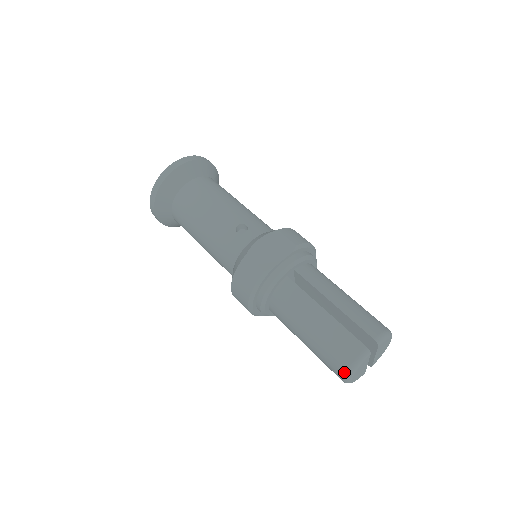
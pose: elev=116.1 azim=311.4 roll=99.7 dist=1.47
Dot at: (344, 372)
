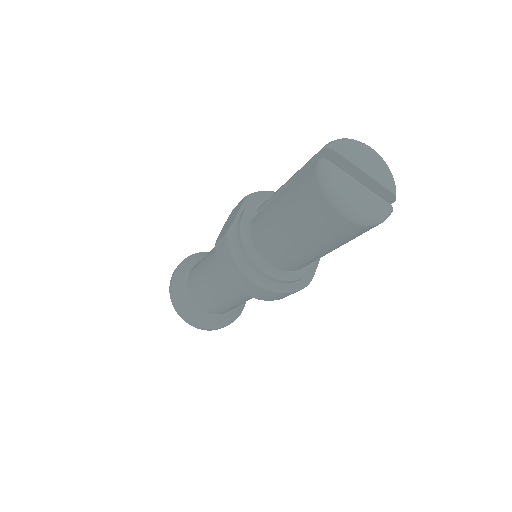
Dot at: (328, 205)
